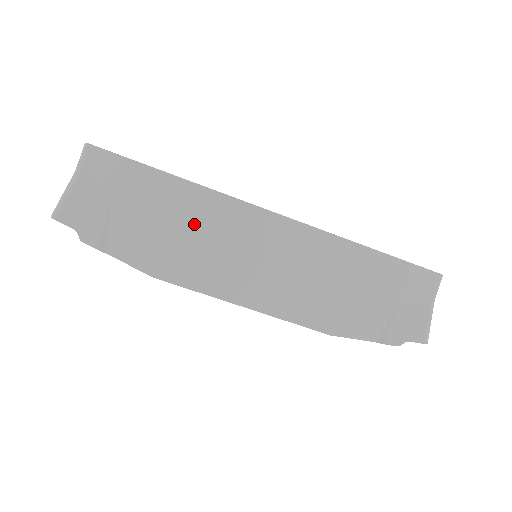
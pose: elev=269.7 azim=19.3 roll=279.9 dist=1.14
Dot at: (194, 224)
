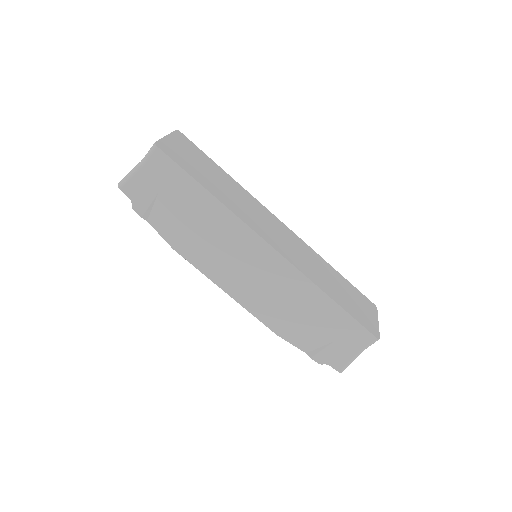
Dot at: (211, 228)
